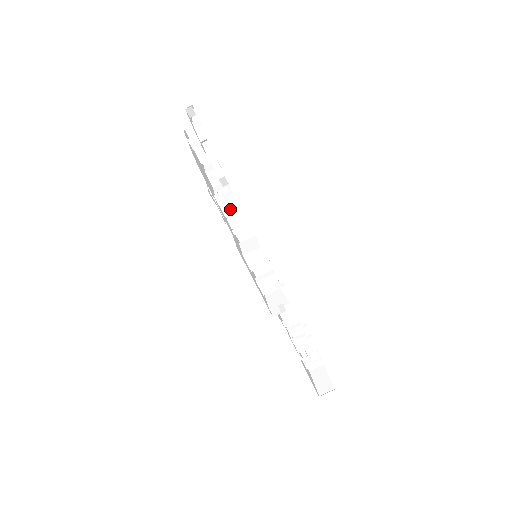
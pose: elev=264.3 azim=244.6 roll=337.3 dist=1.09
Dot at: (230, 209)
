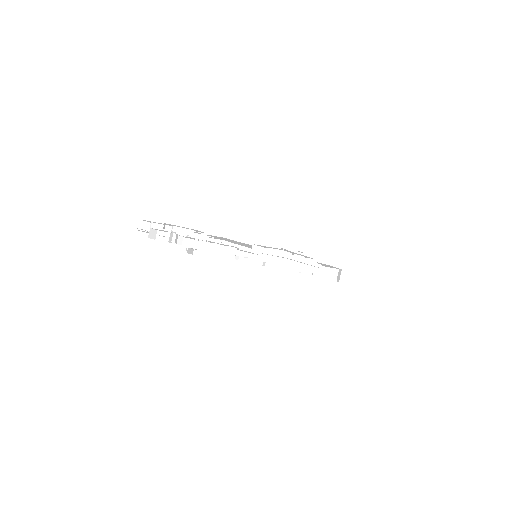
Dot at: (214, 249)
